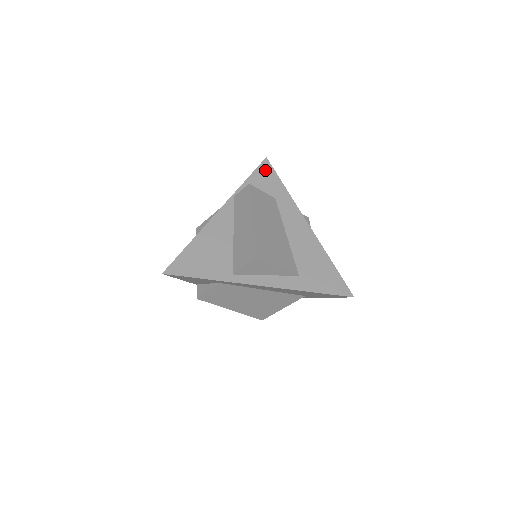
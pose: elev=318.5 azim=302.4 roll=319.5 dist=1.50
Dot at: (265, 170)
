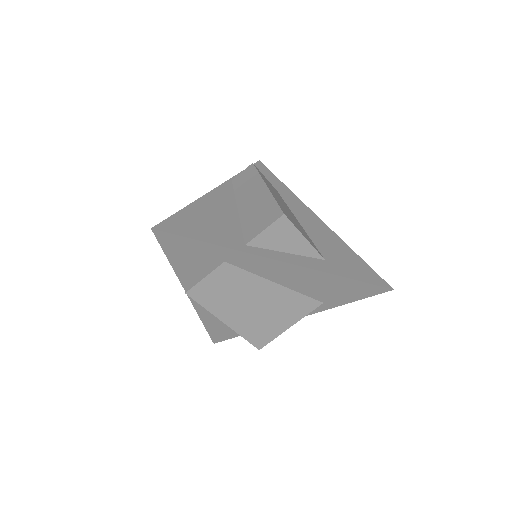
Dot at: (261, 169)
